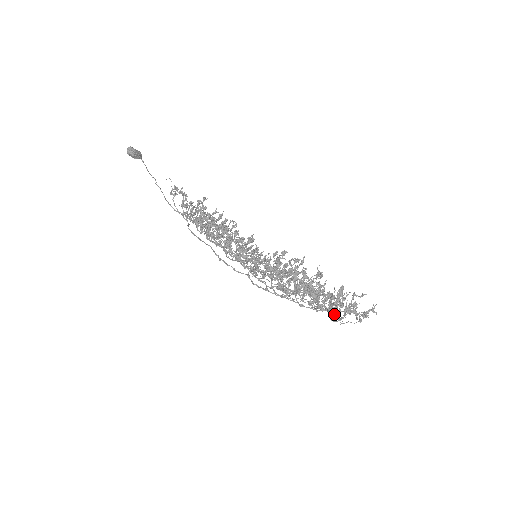
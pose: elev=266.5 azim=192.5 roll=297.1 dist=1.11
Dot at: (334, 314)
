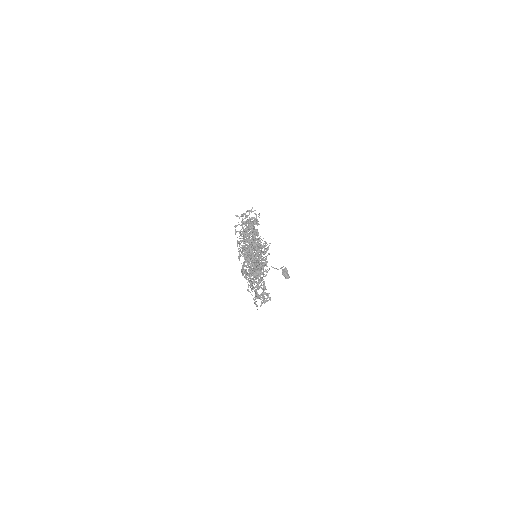
Dot at: occluded
